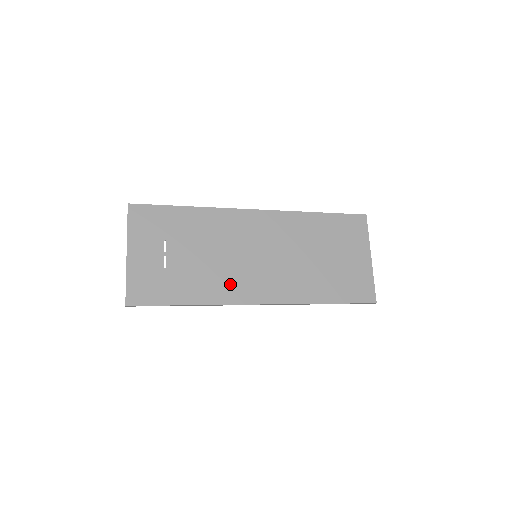
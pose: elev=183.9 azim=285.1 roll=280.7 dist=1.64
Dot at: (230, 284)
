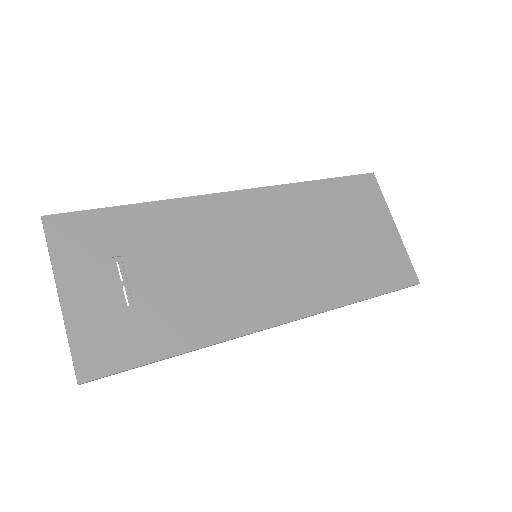
Dot at: (232, 305)
